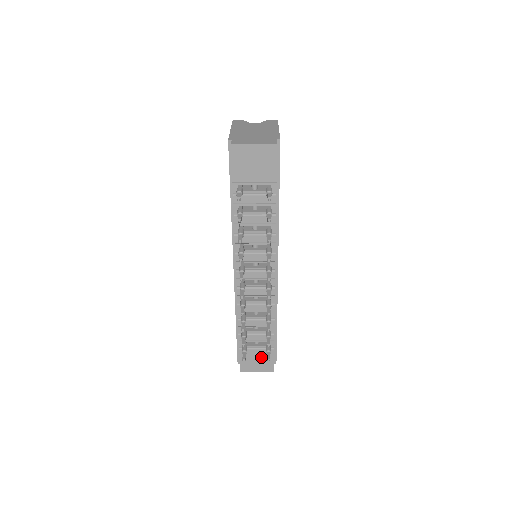
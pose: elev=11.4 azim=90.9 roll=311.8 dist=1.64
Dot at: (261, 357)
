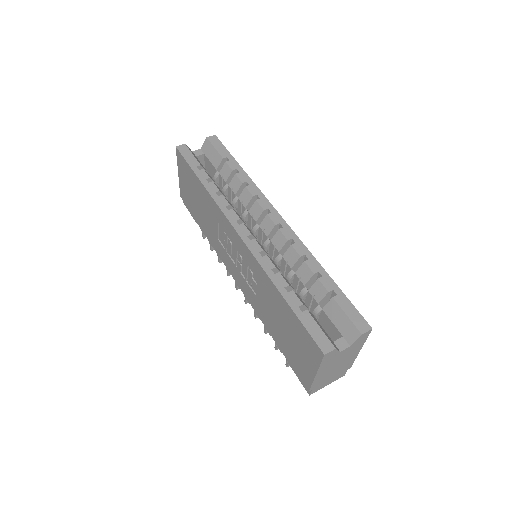
Dot at: occluded
